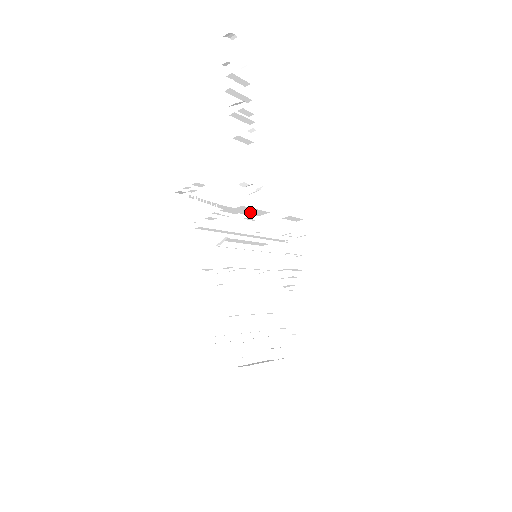
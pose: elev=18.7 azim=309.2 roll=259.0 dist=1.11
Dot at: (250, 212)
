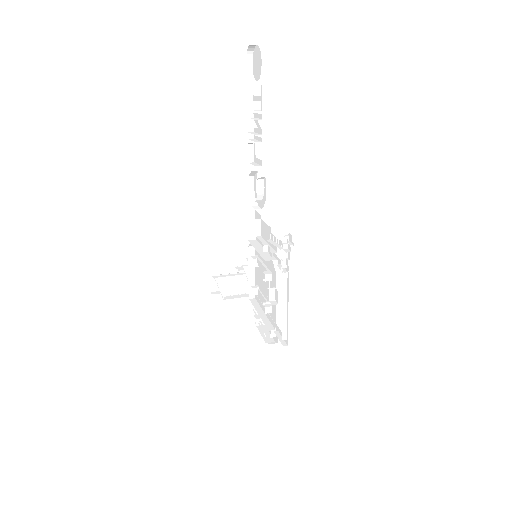
Dot at: occluded
